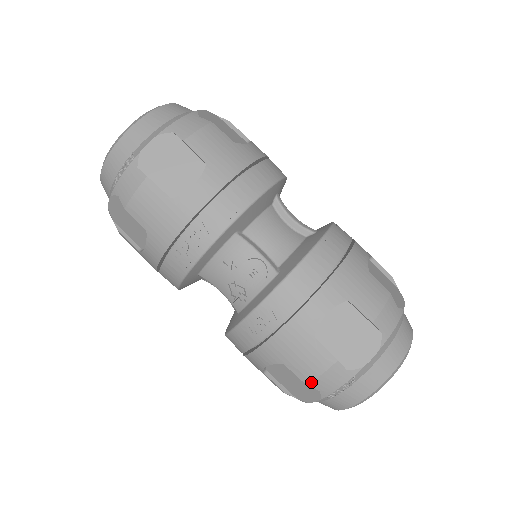
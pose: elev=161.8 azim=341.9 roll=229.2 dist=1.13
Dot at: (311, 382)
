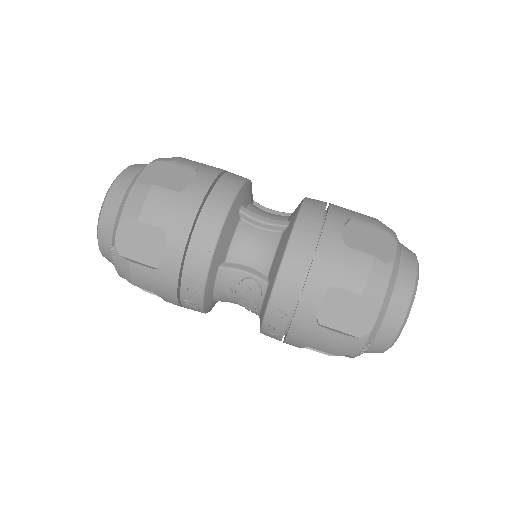
Dot at: (336, 353)
